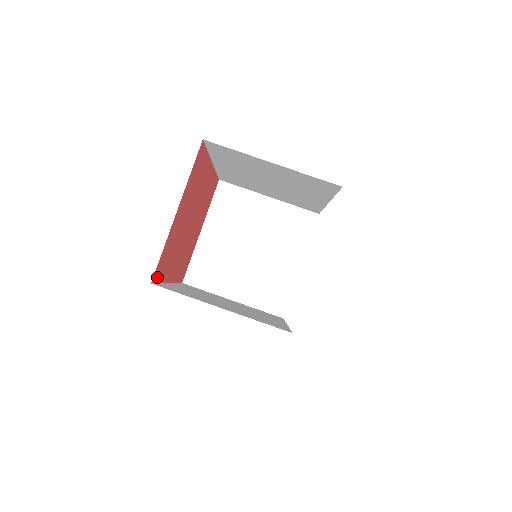
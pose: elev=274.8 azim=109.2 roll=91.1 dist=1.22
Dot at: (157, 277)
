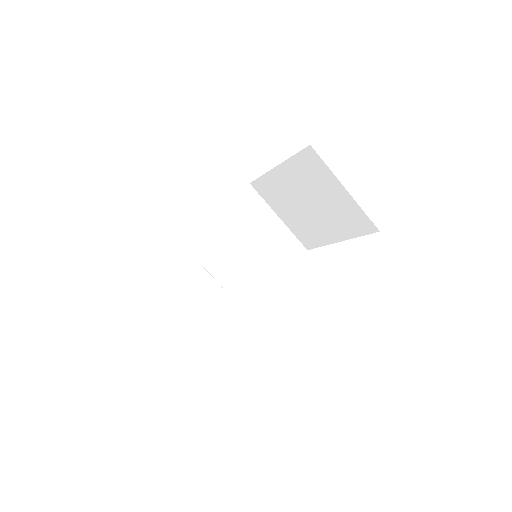
Dot at: occluded
